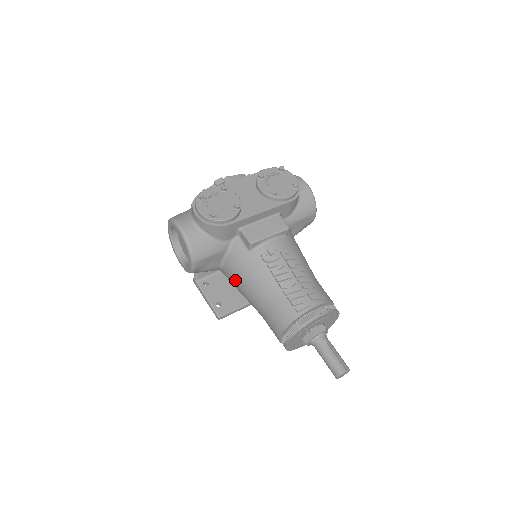
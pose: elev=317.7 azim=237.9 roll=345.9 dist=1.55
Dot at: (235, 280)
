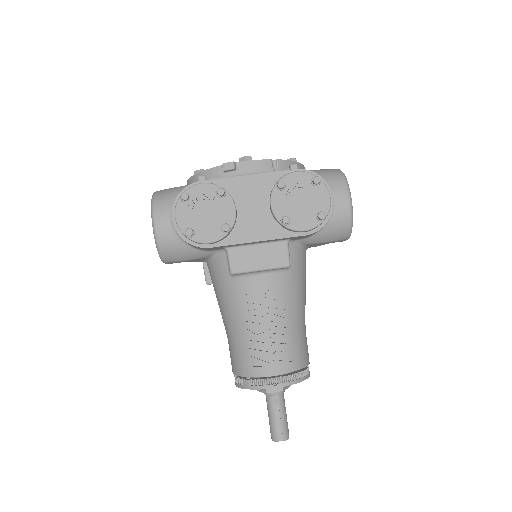
Dot at: (213, 286)
